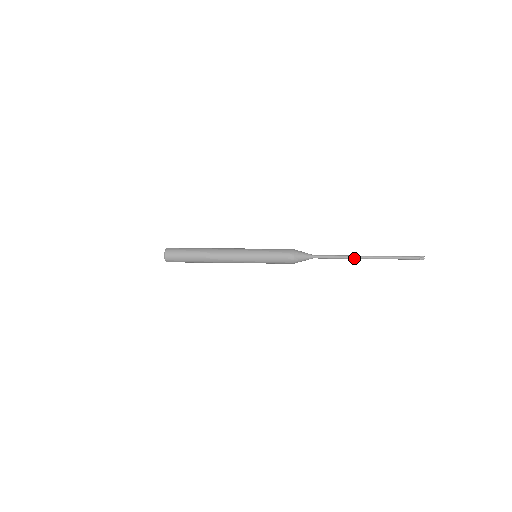
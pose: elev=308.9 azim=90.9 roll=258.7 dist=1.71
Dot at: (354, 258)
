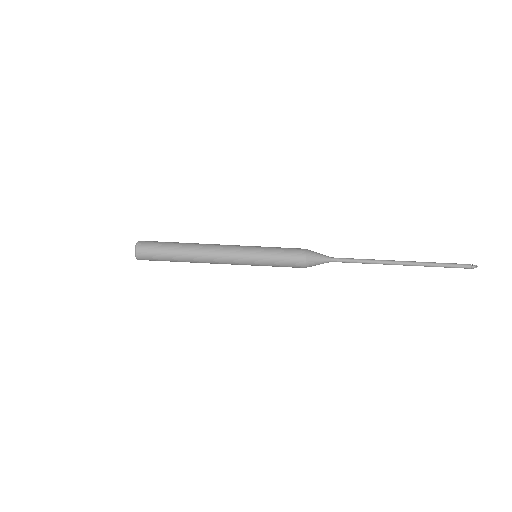
Dot at: (384, 264)
